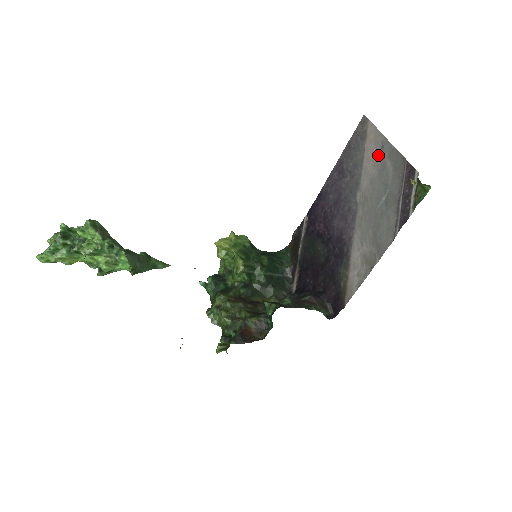
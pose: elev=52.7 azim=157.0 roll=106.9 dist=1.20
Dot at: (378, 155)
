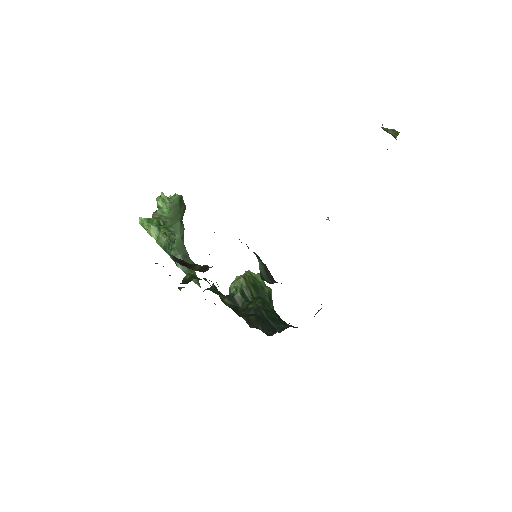
Dot at: occluded
